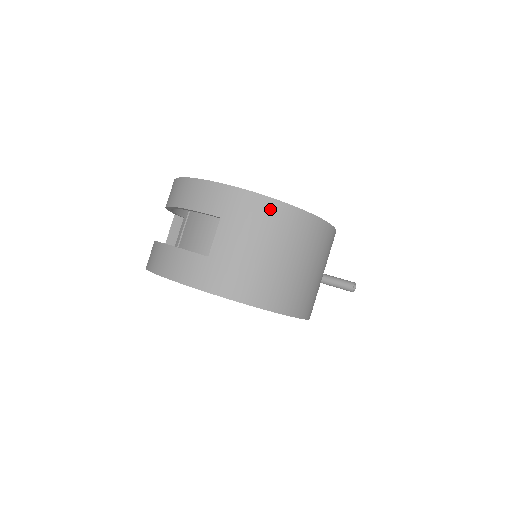
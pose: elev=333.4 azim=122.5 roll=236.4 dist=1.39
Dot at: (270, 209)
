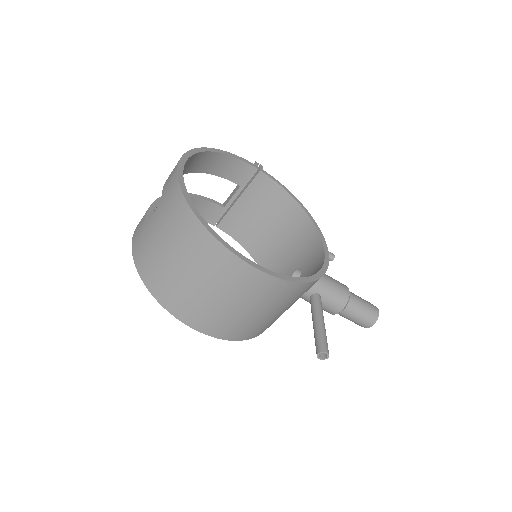
Dot at: (184, 214)
